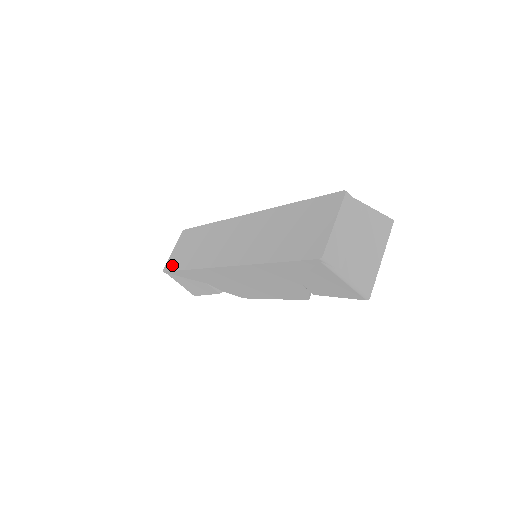
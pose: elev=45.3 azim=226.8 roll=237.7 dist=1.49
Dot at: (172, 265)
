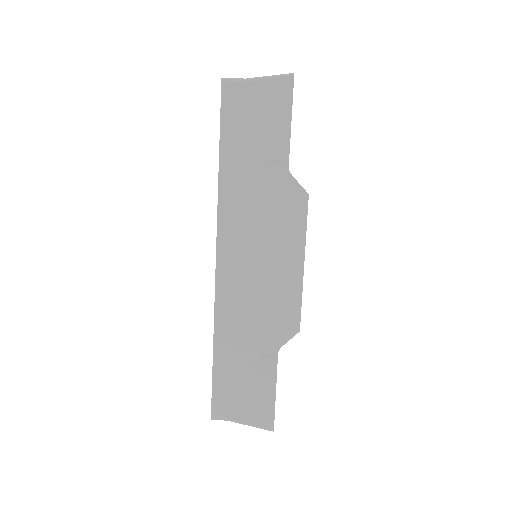
Dot at: occluded
